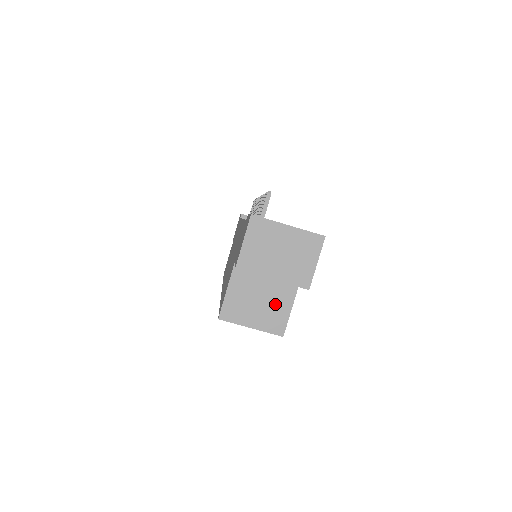
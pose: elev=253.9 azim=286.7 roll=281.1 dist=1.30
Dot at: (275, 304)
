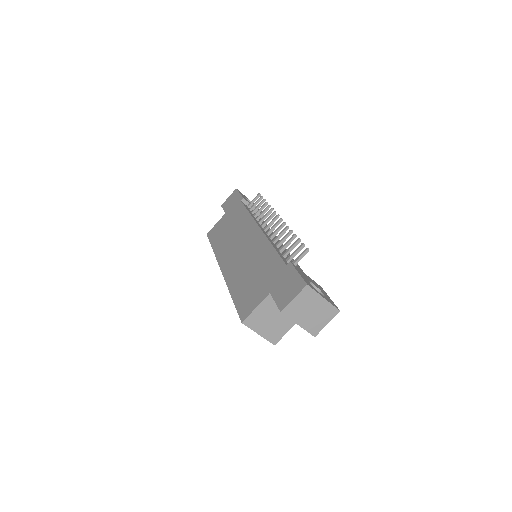
Dot at: (280, 325)
